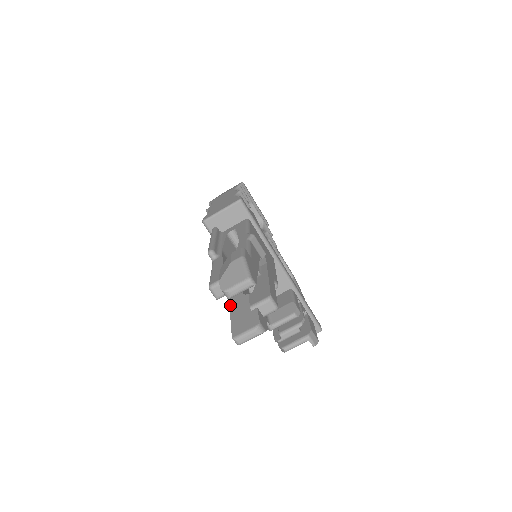
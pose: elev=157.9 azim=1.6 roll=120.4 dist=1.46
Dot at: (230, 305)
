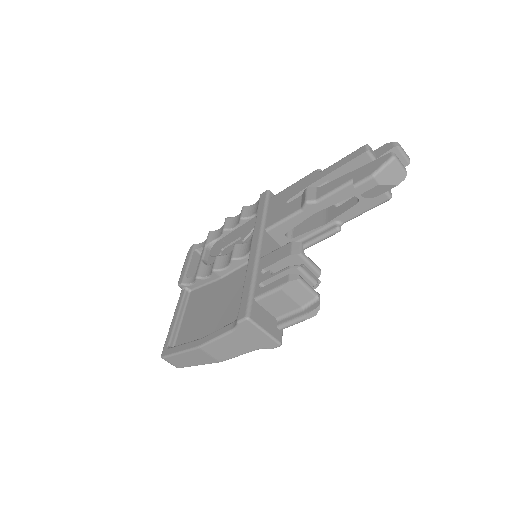
Dot at: (349, 173)
